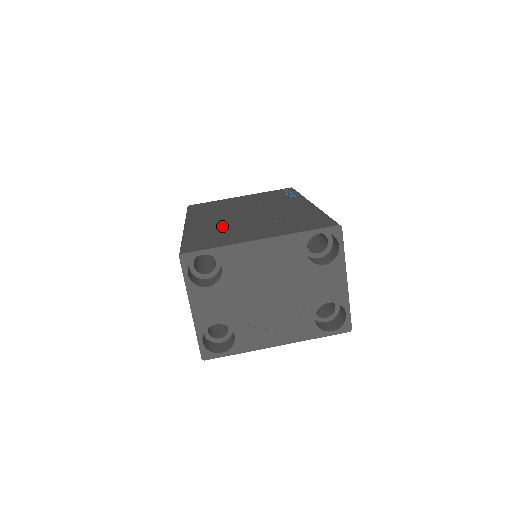
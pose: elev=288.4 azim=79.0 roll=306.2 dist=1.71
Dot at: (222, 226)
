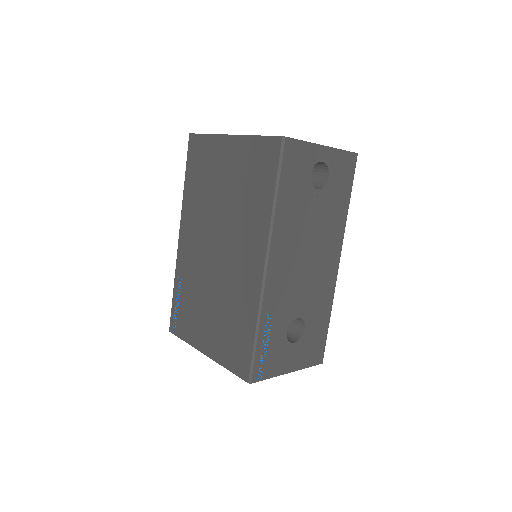
Dot at: occluded
